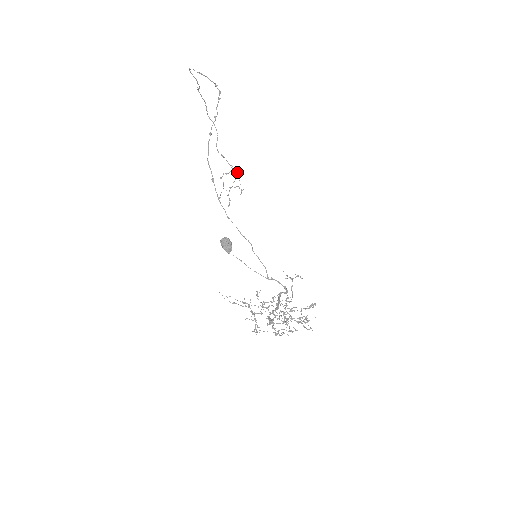
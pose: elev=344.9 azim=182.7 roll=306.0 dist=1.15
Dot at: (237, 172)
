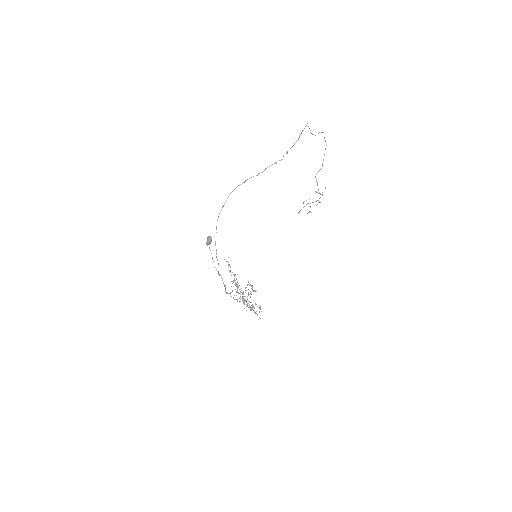
Dot at: occluded
